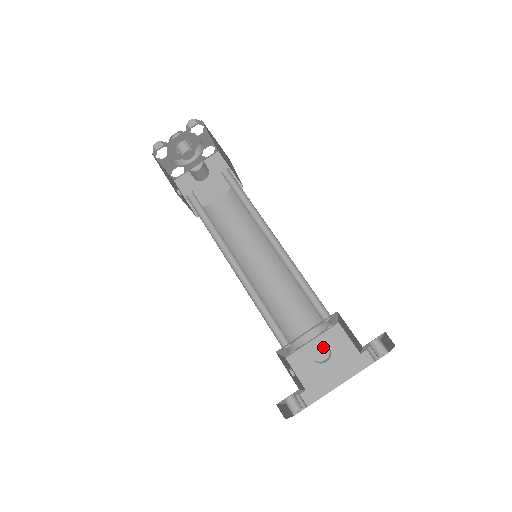
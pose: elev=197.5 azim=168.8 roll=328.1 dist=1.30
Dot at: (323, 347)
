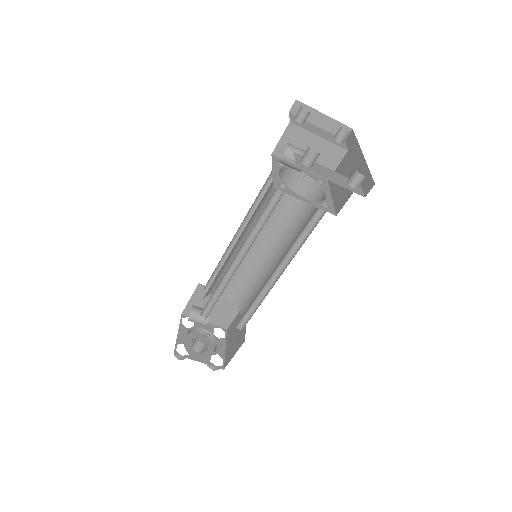
Dot at: (338, 185)
